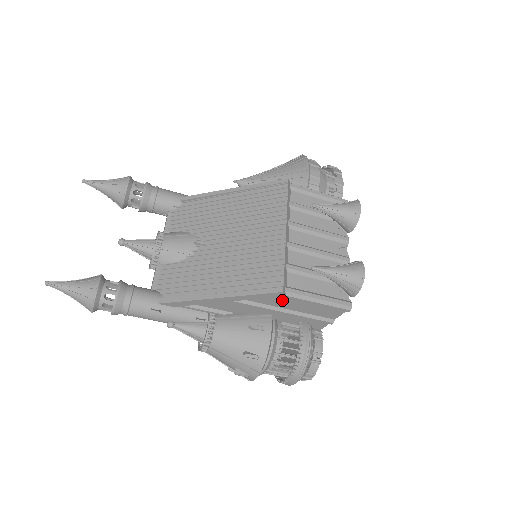
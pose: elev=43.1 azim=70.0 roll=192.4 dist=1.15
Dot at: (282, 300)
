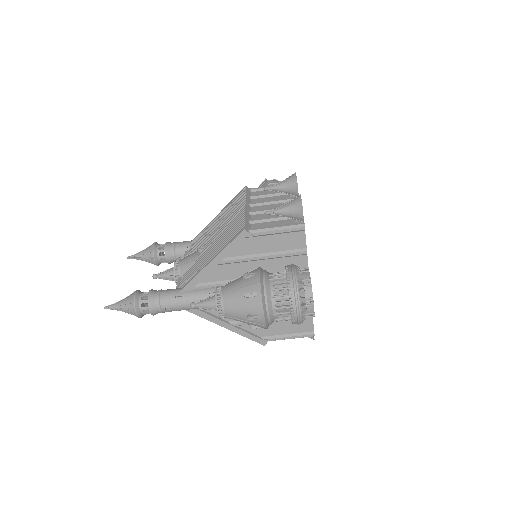
Dot at: (254, 243)
